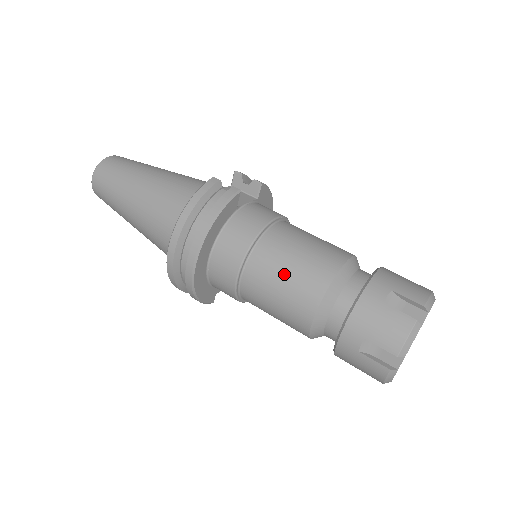
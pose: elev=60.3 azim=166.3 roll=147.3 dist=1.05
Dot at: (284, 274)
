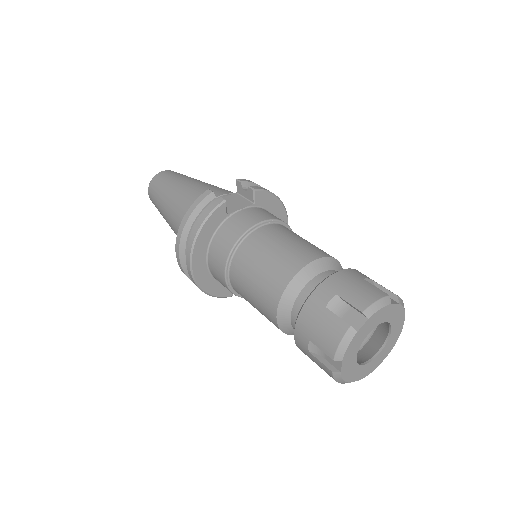
Dot at: (254, 276)
